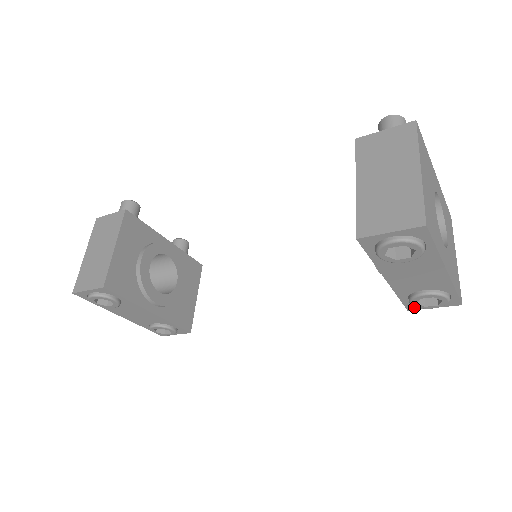
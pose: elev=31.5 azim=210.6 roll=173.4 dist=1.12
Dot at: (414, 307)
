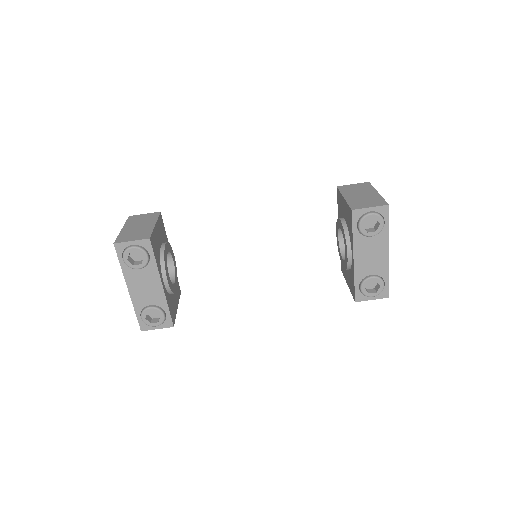
Dot at: (360, 298)
